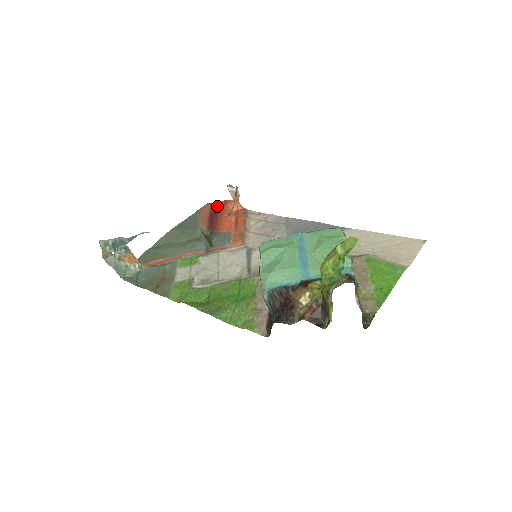
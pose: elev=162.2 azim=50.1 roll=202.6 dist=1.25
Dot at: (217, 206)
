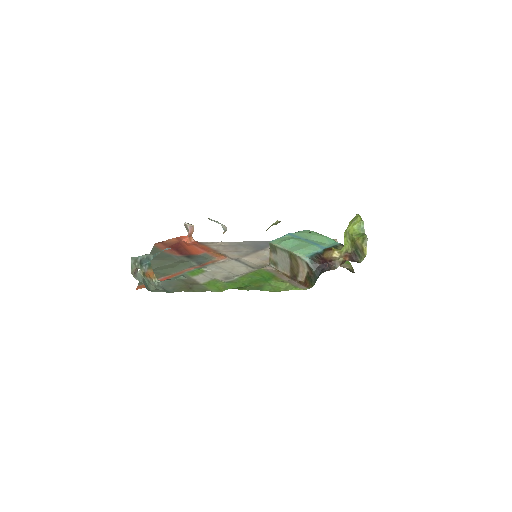
Dot at: (171, 242)
